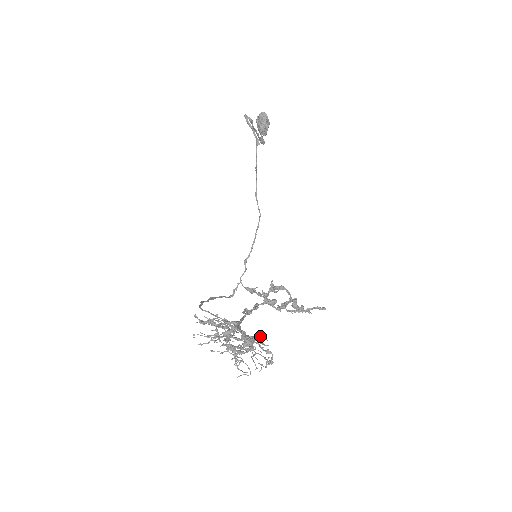
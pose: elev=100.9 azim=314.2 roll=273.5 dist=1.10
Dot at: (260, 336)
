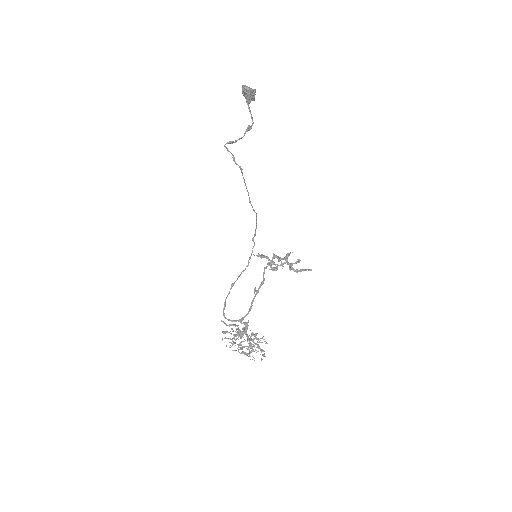
Dot at: (257, 344)
